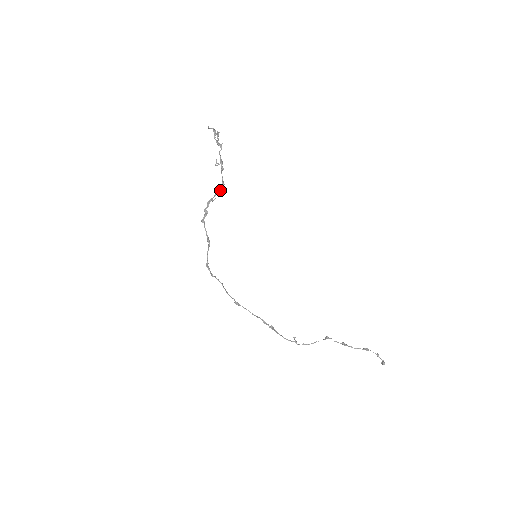
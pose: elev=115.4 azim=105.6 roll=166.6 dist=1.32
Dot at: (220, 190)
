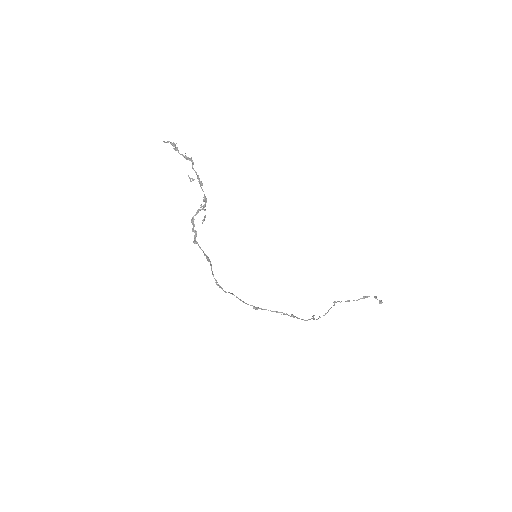
Dot at: (203, 205)
